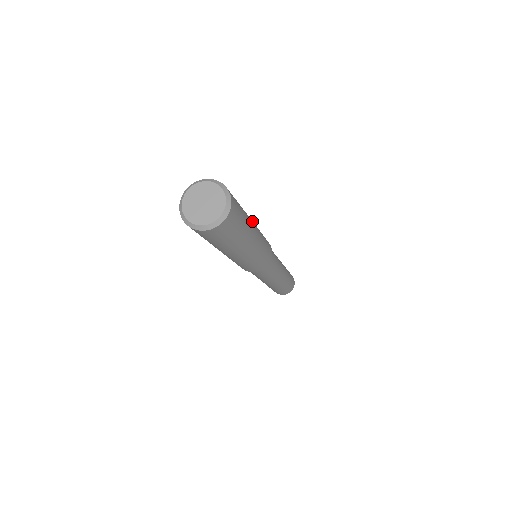
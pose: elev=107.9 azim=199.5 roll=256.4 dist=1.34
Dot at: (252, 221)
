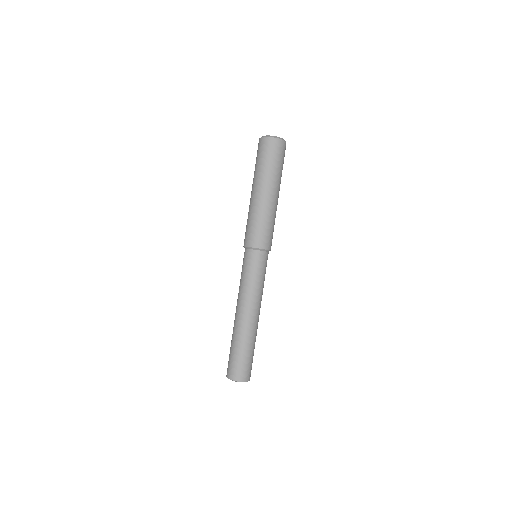
Dot at: occluded
